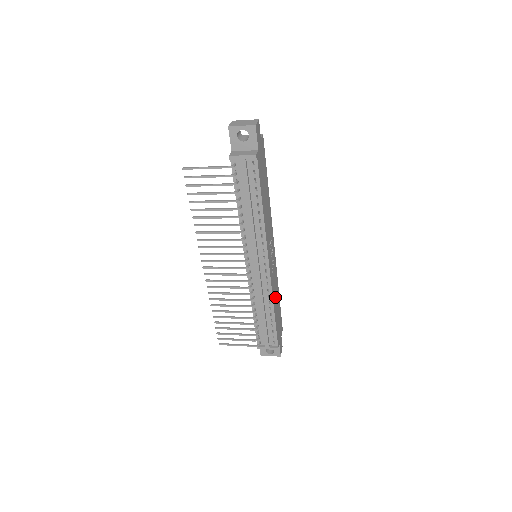
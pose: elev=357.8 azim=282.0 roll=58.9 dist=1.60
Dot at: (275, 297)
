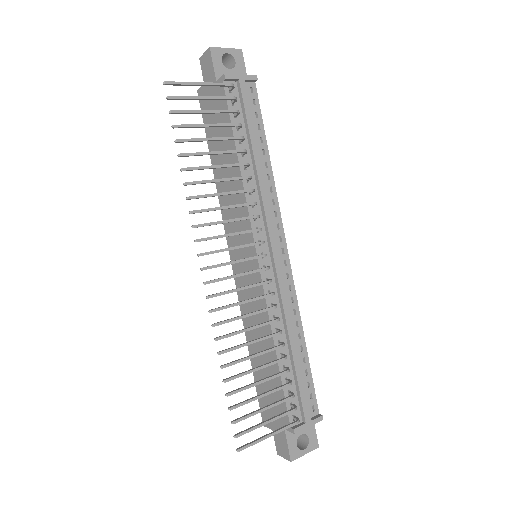
Dot at: occluded
